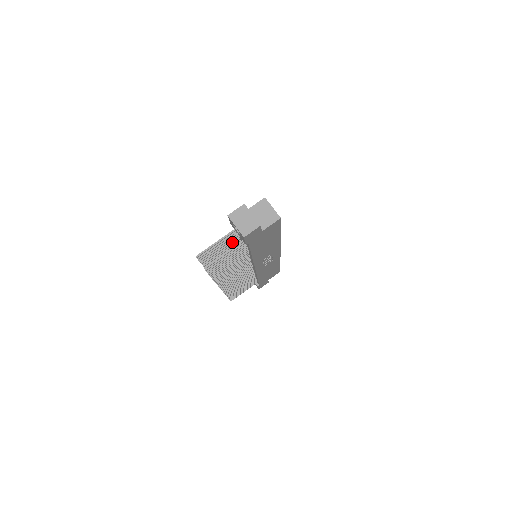
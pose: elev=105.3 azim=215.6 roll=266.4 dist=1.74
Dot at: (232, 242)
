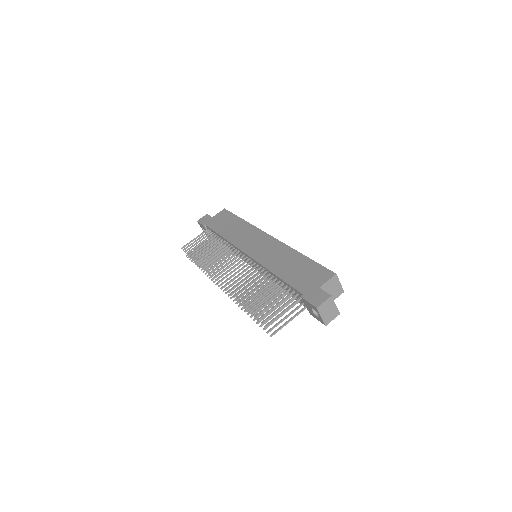
Dot at: (280, 291)
